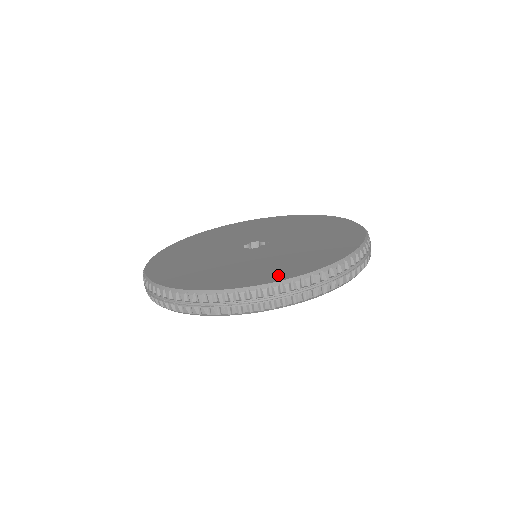
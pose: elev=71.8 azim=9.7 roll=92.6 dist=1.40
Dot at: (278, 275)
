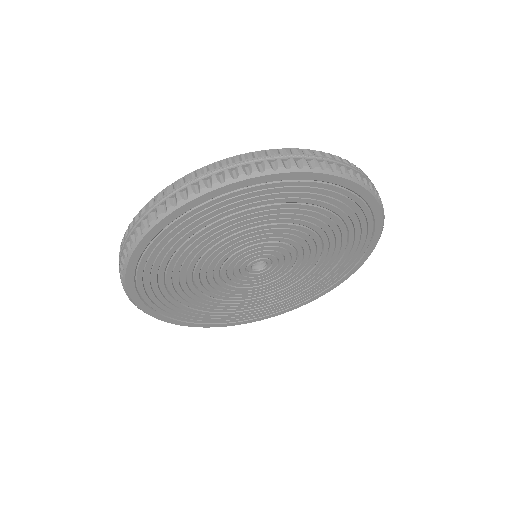
Dot at: occluded
